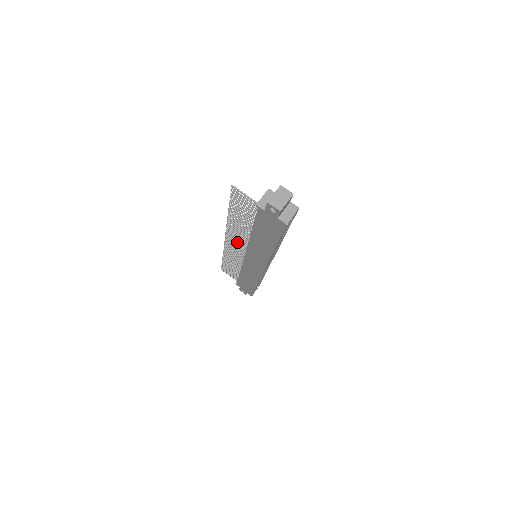
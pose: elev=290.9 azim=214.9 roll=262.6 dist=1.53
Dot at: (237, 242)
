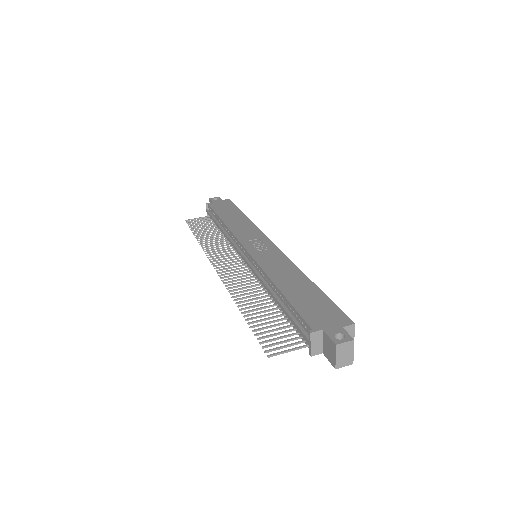
Dot at: occluded
